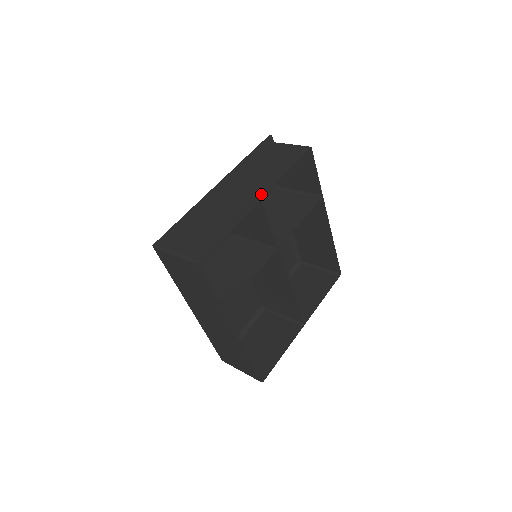
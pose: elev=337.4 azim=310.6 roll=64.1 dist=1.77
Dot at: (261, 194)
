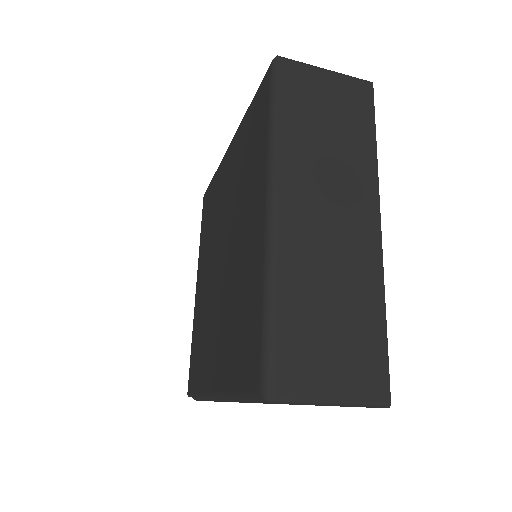
Dot at: occluded
